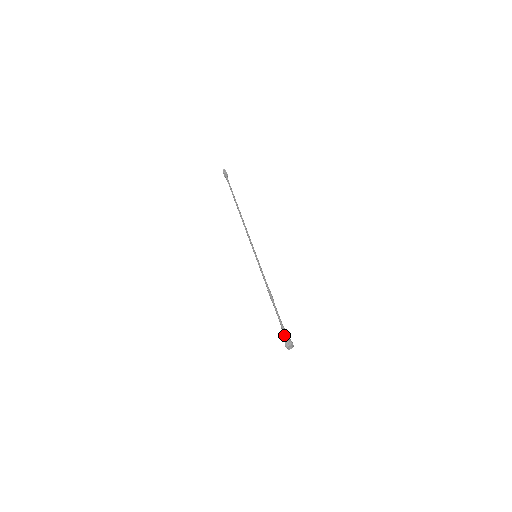
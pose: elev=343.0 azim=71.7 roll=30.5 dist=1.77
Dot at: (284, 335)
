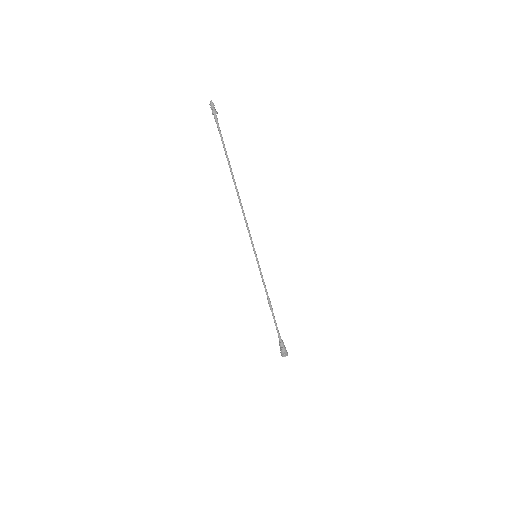
Dot at: (281, 347)
